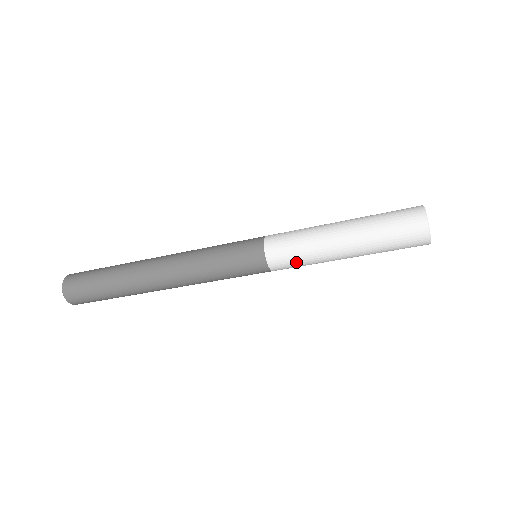
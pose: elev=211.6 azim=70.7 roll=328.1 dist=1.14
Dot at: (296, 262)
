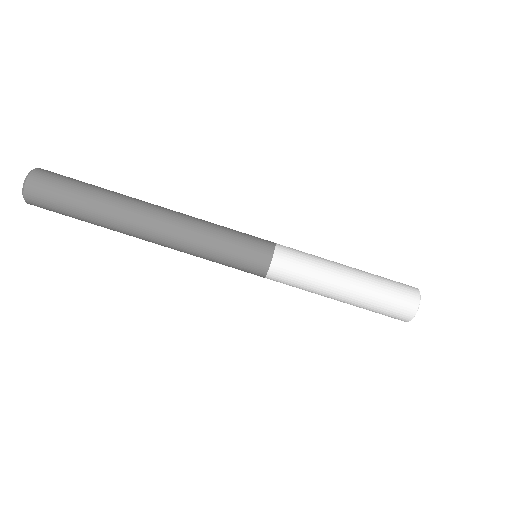
Dot at: (302, 254)
